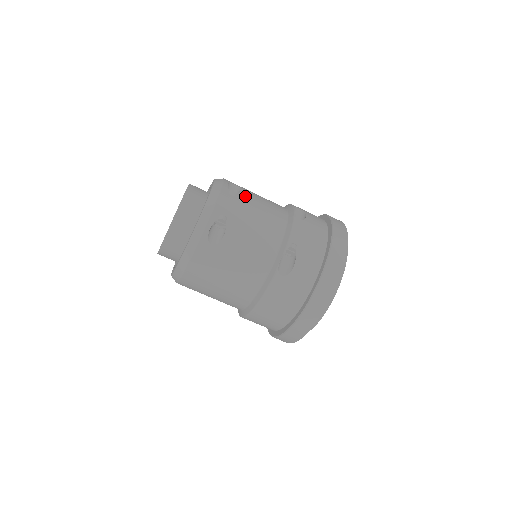
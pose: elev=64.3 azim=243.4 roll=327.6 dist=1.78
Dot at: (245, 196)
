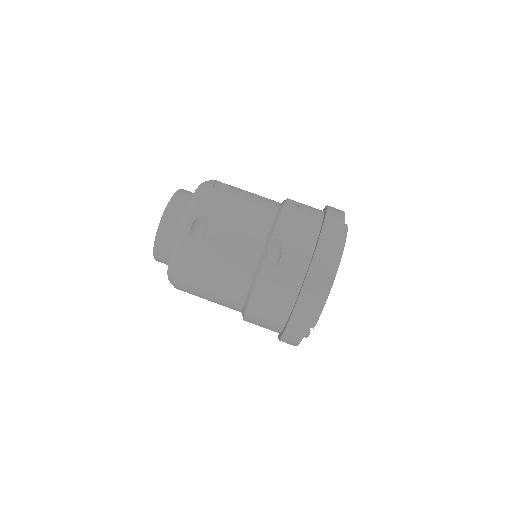
Dot at: (231, 193)
